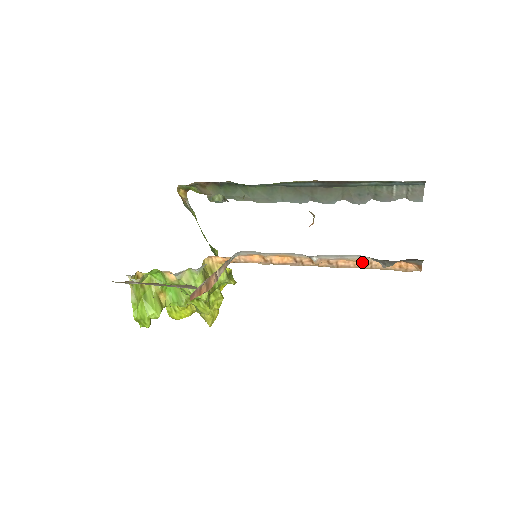
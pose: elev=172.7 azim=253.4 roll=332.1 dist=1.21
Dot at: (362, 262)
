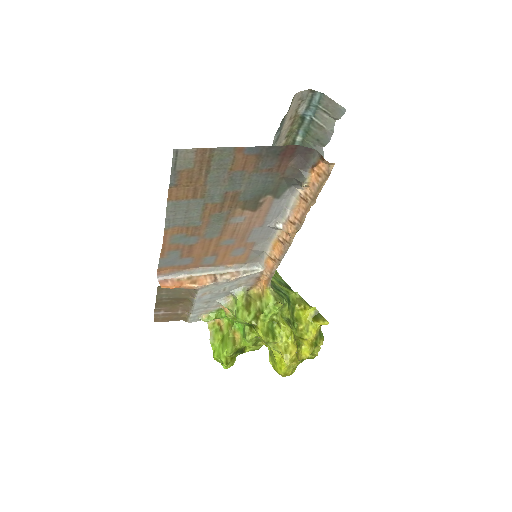
Dot at: (303, 200)
